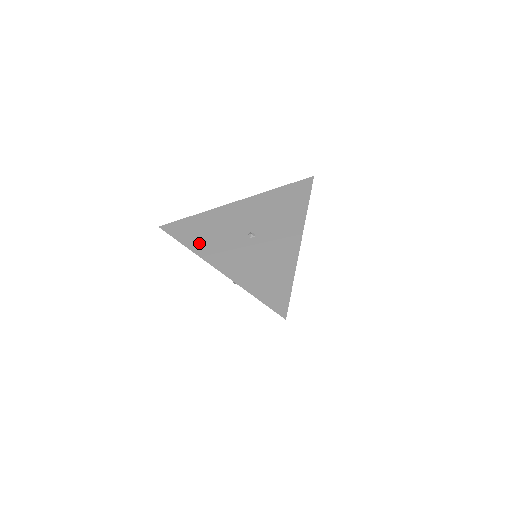
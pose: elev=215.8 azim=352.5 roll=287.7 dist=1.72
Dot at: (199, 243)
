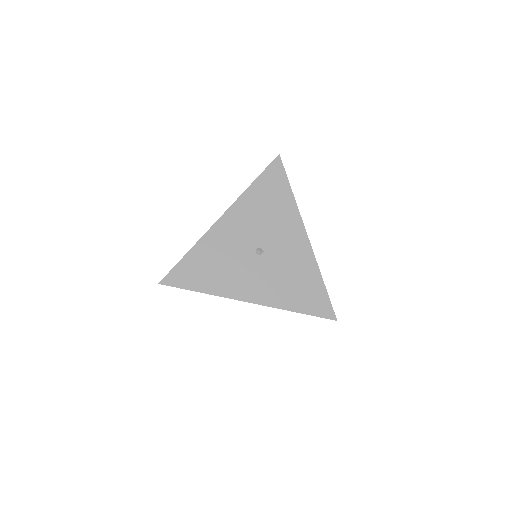
Dot at: (215, 283)
